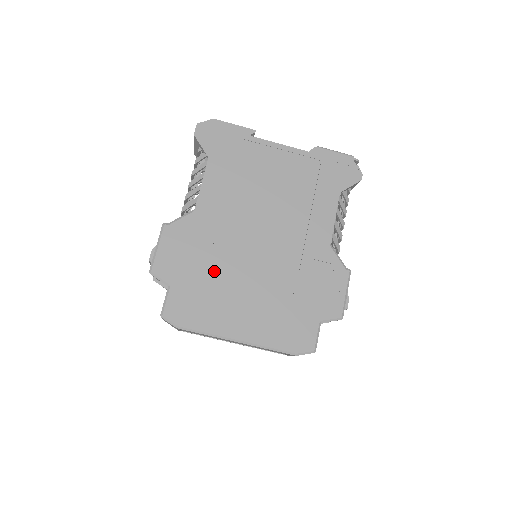
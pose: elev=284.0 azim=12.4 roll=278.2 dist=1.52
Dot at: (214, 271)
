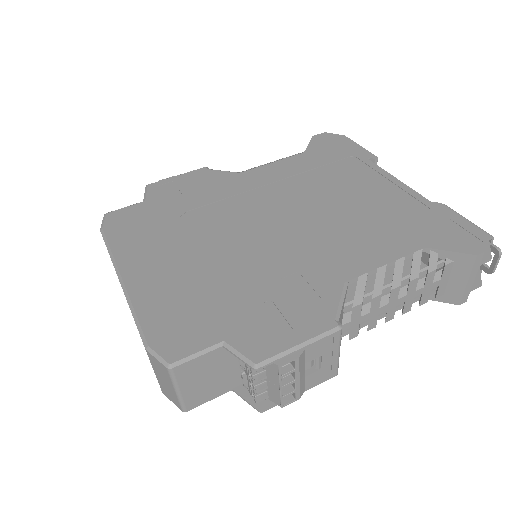
Dot at: (192, 216)
